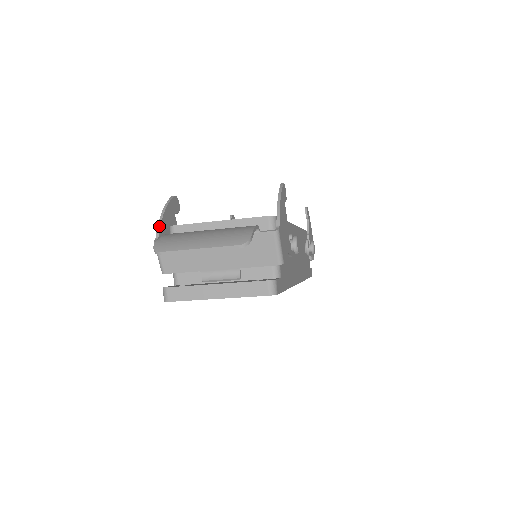
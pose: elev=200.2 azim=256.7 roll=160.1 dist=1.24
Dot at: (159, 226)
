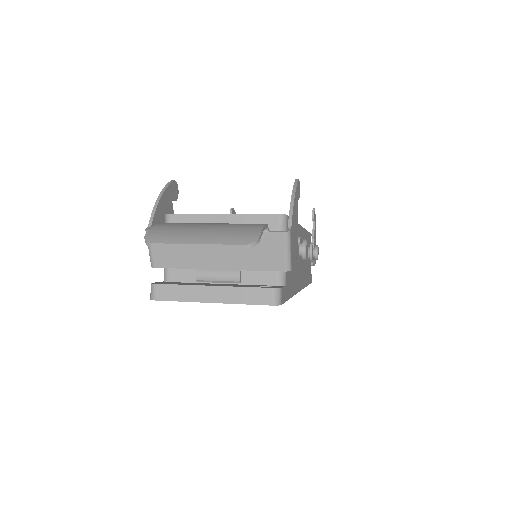
Dot at: (153, 213)
